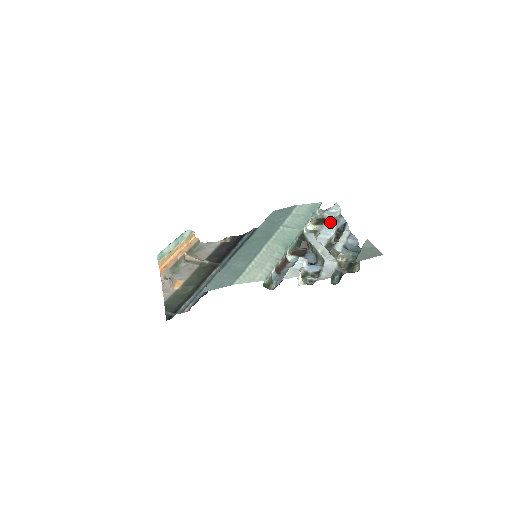
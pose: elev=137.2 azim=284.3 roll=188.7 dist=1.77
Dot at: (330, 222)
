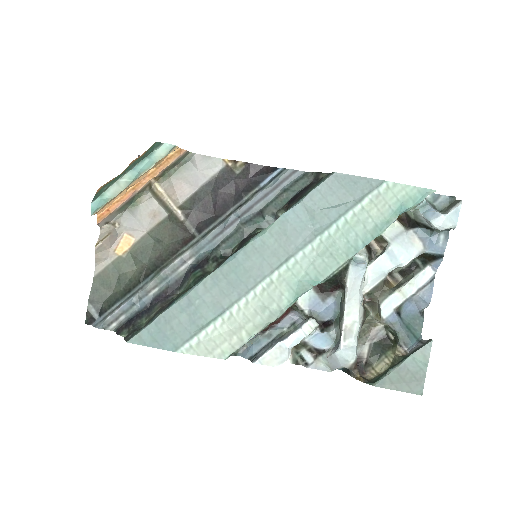
Dot at: (421, 231)
